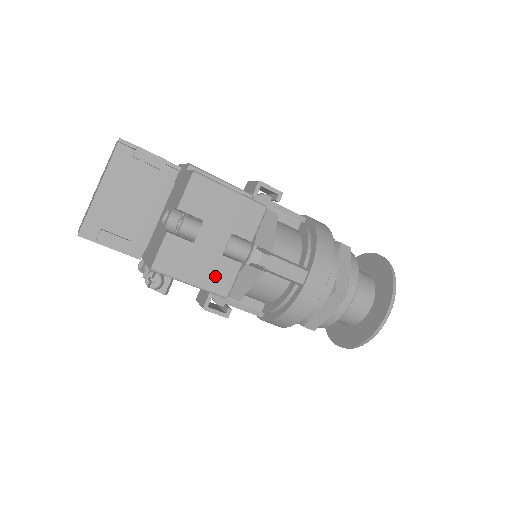
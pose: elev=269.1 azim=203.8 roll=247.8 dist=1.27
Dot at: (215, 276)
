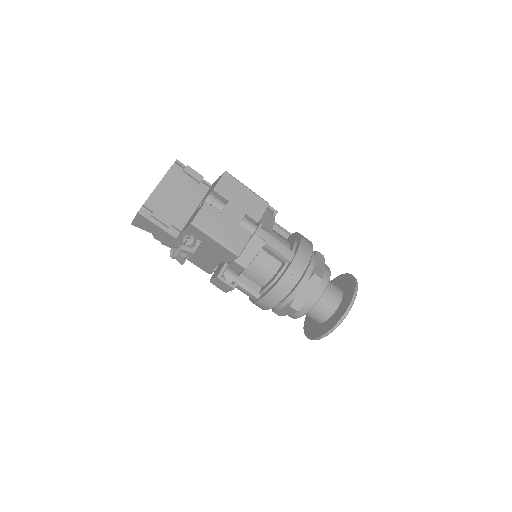
Dot at: (232, 239)
